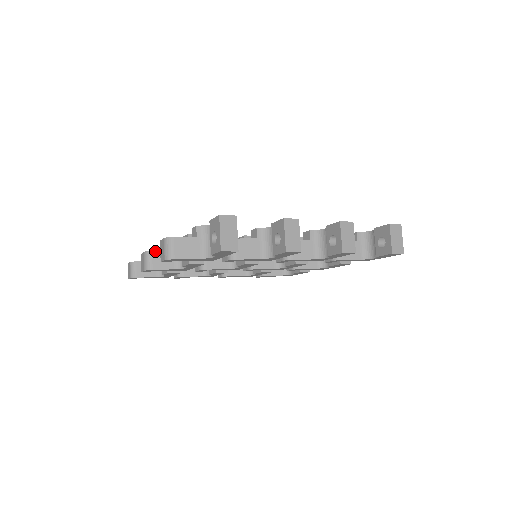
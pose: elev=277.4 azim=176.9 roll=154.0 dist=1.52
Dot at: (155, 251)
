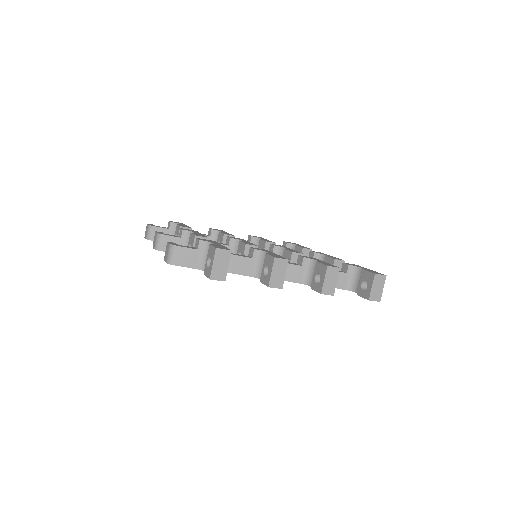
Dot at: (166, 235)
